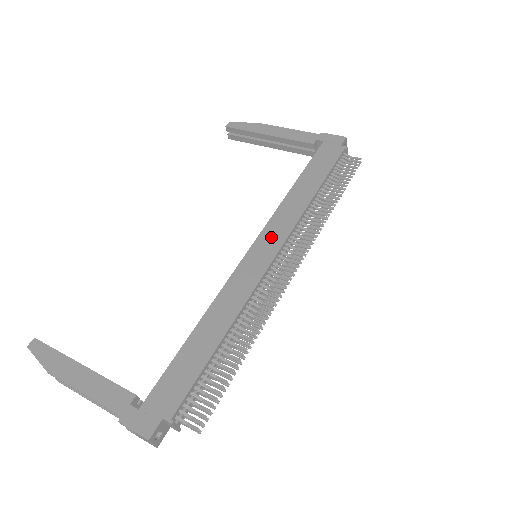
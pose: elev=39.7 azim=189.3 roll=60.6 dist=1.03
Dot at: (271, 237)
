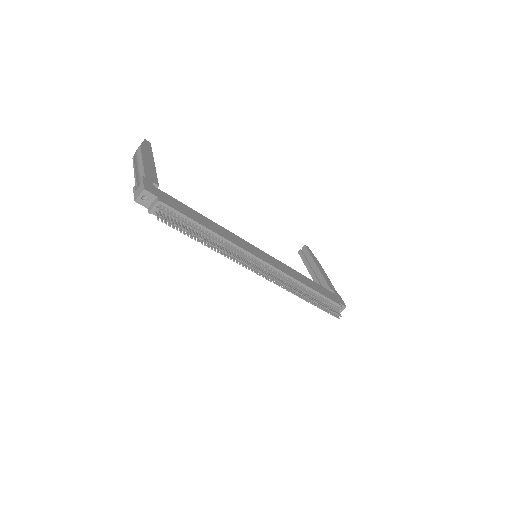
Dot at: (272, 260)
